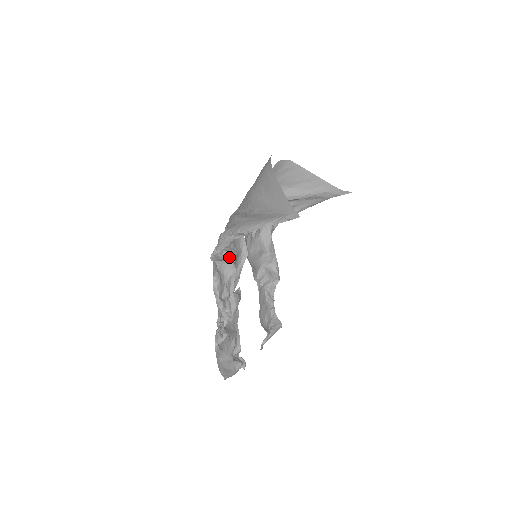
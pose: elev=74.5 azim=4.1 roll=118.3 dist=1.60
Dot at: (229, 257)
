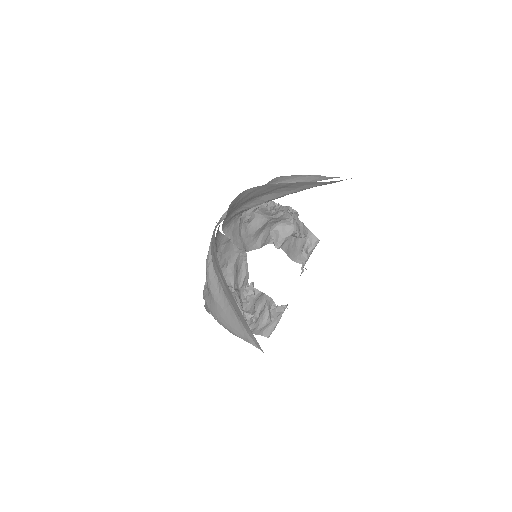
Dot at: occluded
